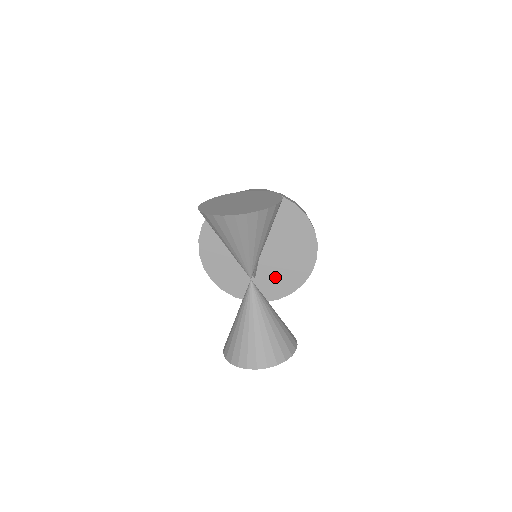
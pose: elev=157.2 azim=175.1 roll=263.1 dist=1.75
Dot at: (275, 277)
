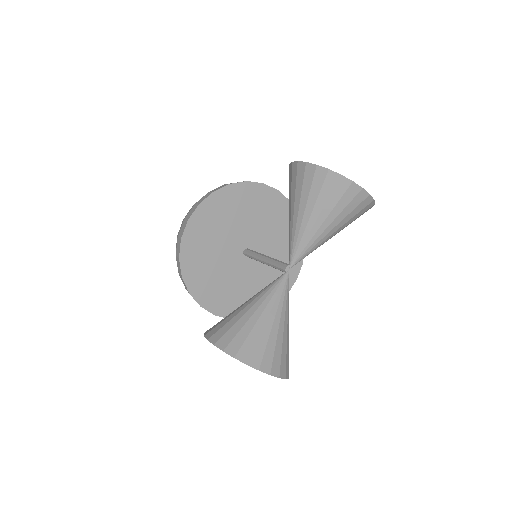
Dot at: (243, 292)
